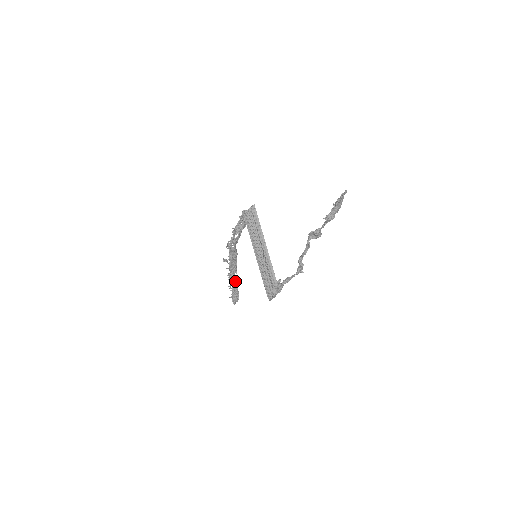
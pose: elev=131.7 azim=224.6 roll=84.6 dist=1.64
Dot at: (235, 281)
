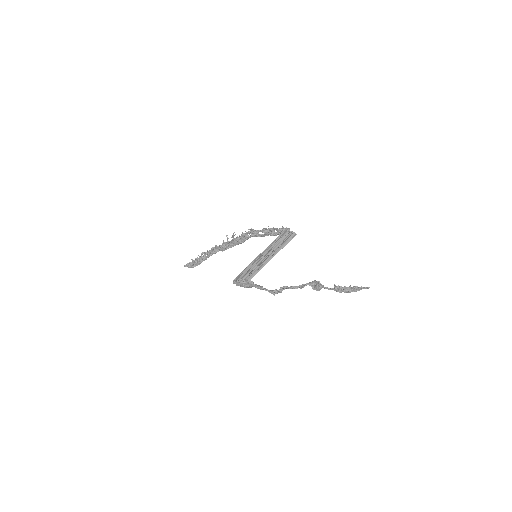
Dot at: occluded
